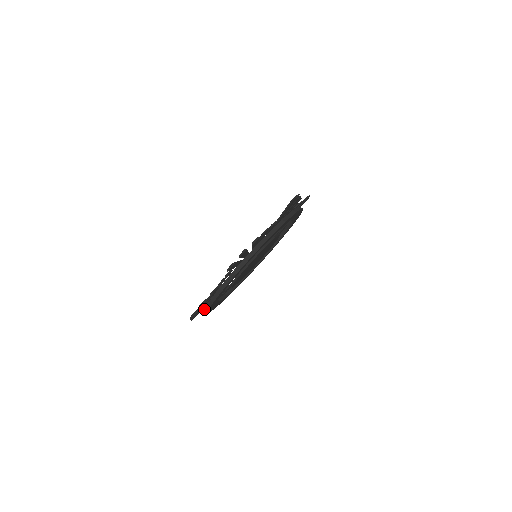
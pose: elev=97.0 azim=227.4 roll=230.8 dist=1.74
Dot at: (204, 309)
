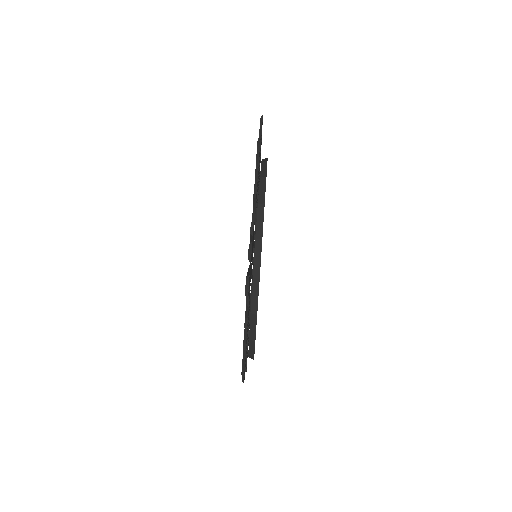
Dot at: occluded
